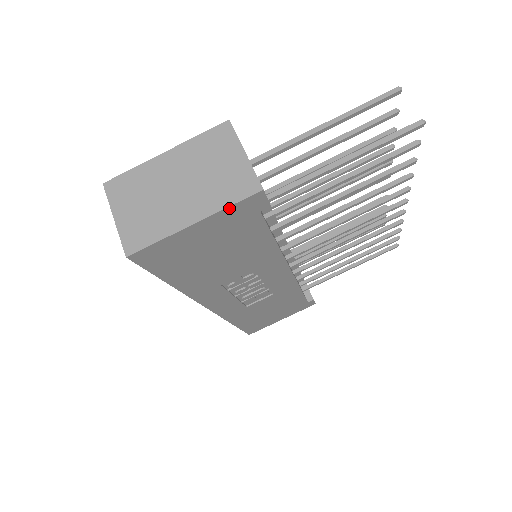
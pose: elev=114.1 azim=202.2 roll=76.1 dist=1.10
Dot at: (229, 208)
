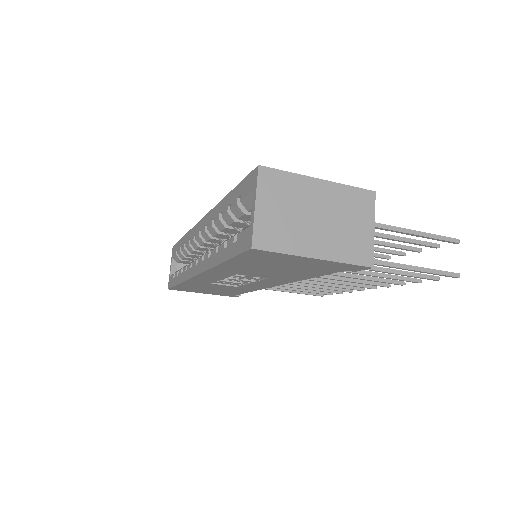
Dot at: (343, 263)
